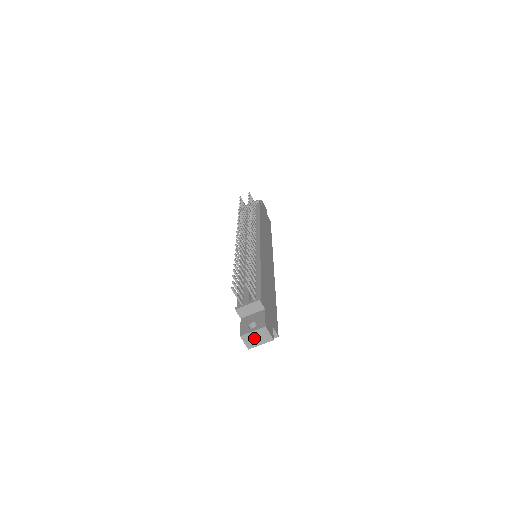
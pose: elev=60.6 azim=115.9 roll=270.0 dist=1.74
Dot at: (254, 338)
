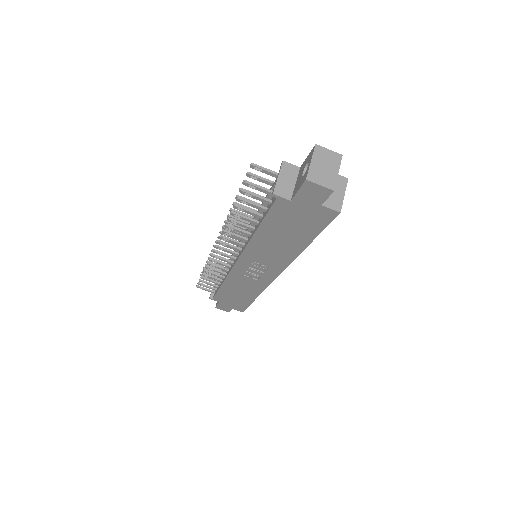
Dot at: (322, 170)
